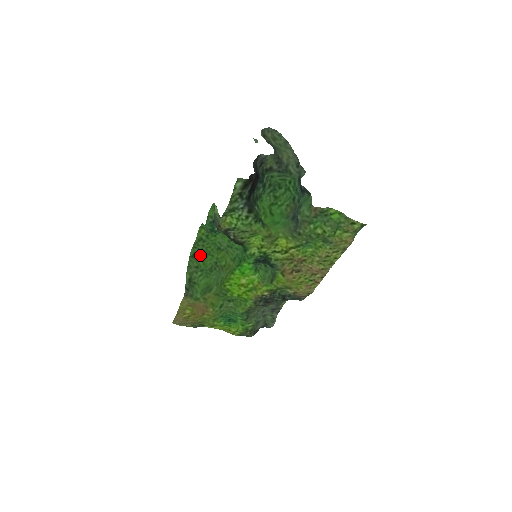
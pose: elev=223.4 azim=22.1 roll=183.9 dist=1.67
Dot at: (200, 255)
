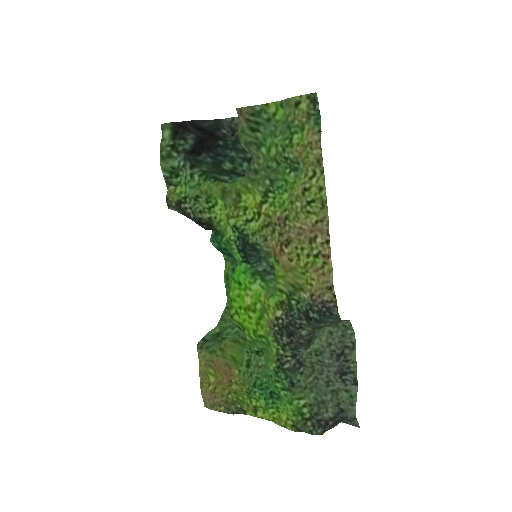
Dot at: occluded
